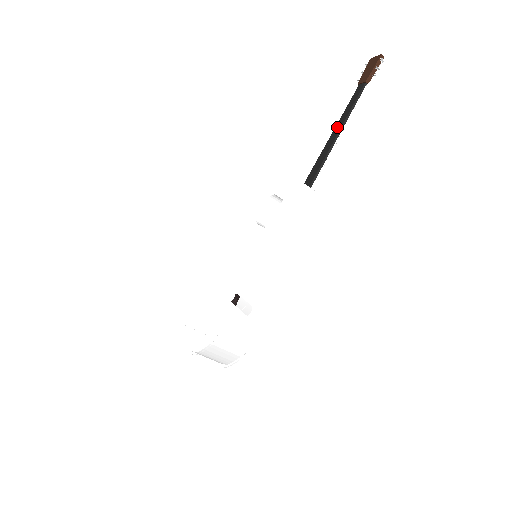
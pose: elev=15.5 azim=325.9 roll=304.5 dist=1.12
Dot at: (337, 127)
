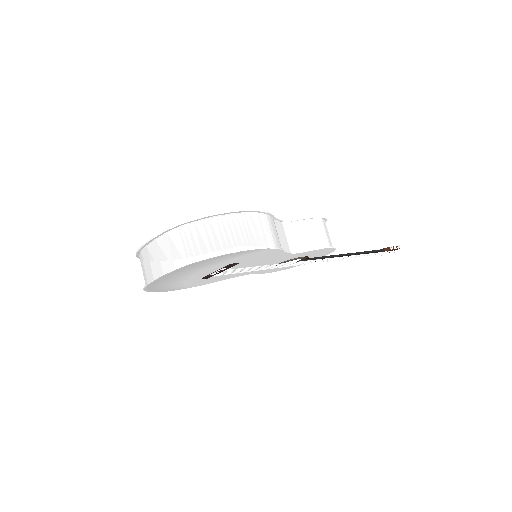
Dot at: occluded
